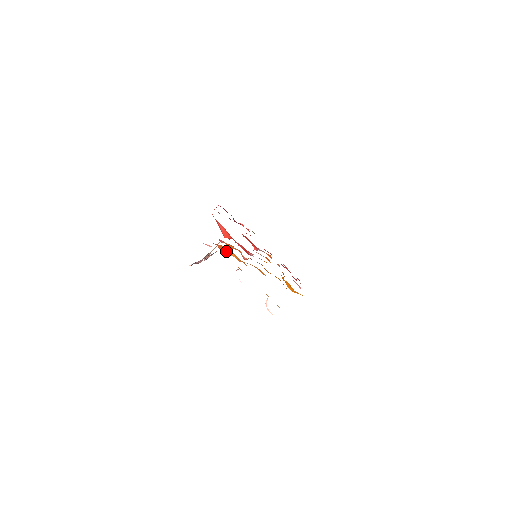
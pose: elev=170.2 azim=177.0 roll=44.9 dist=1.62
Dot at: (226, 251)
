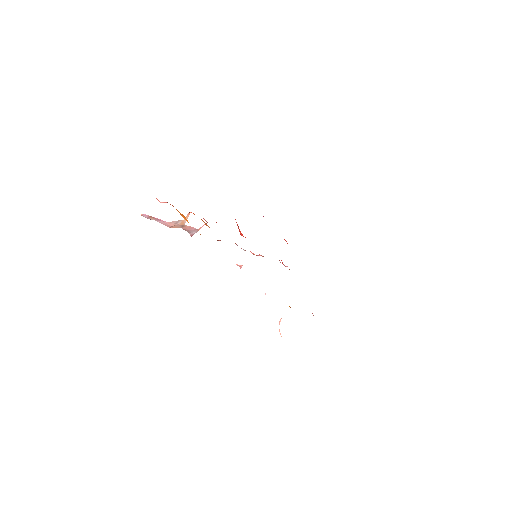
Dot at: (183, 216)
